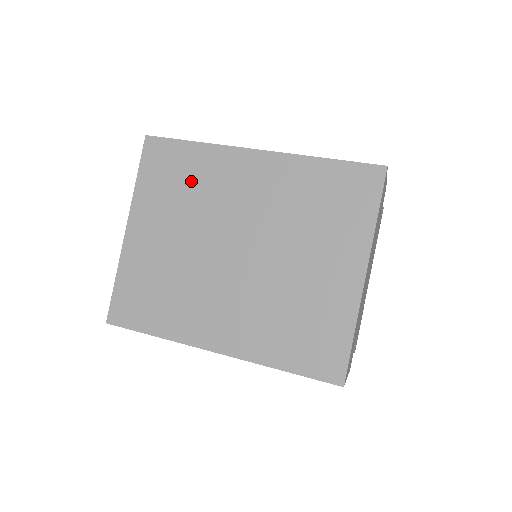
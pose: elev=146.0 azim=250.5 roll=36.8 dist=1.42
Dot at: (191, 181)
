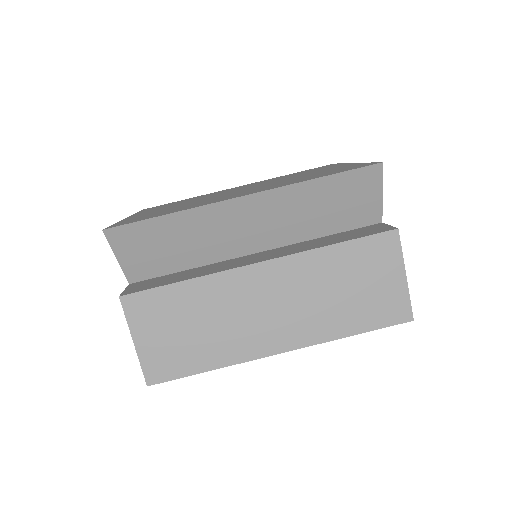
Dot at: occluded
